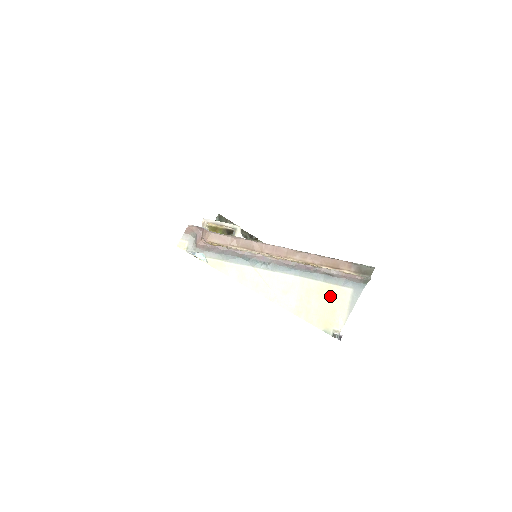
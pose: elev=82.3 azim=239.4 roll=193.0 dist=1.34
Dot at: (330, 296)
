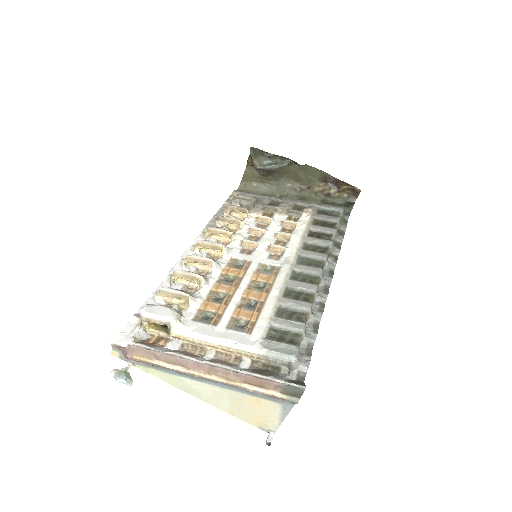
Dot at: (260, 406)
